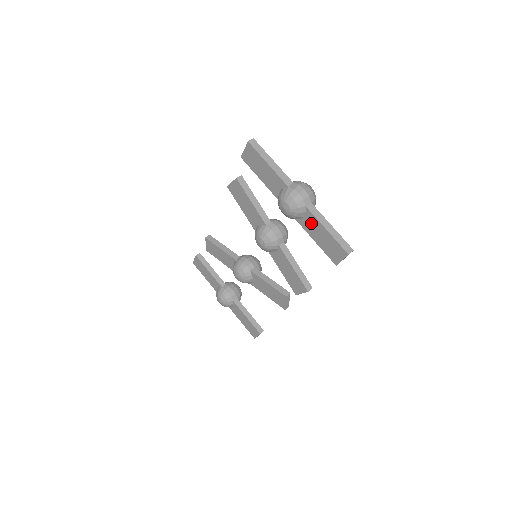
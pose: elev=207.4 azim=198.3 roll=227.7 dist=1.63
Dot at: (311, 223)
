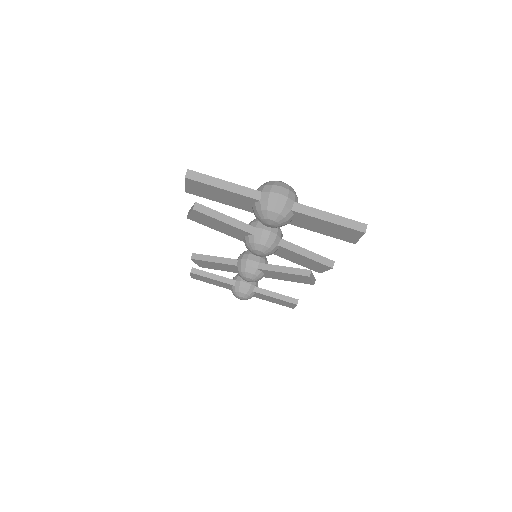
Dot at: (306, 221)
